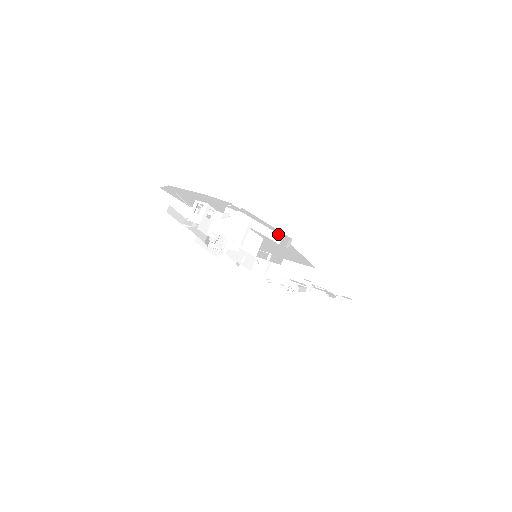
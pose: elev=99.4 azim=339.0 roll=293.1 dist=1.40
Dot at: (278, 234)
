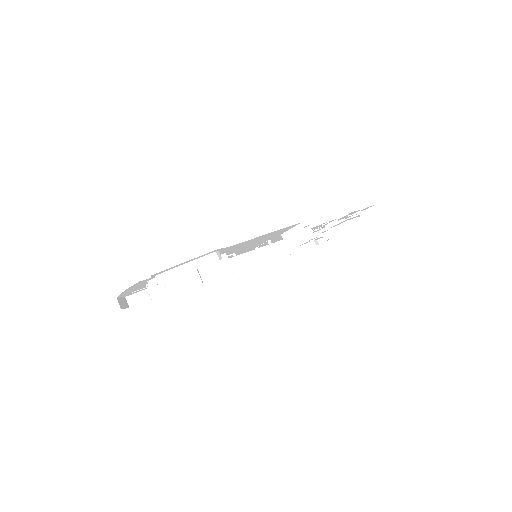
Dot at: (209, 254)
